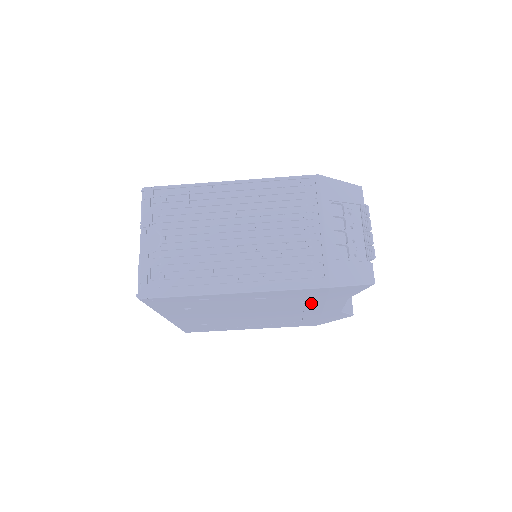
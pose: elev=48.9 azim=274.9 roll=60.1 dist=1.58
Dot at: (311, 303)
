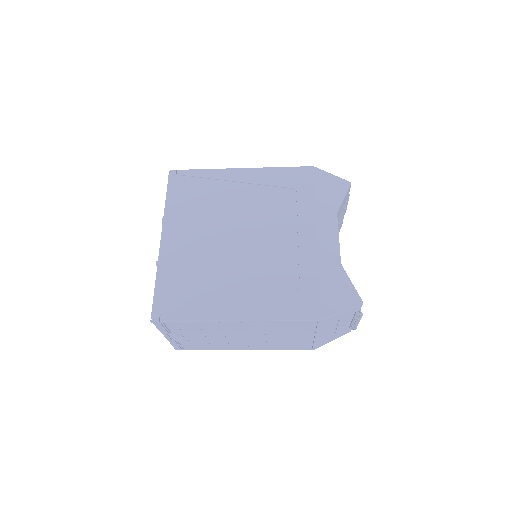
Dot at: occluded
